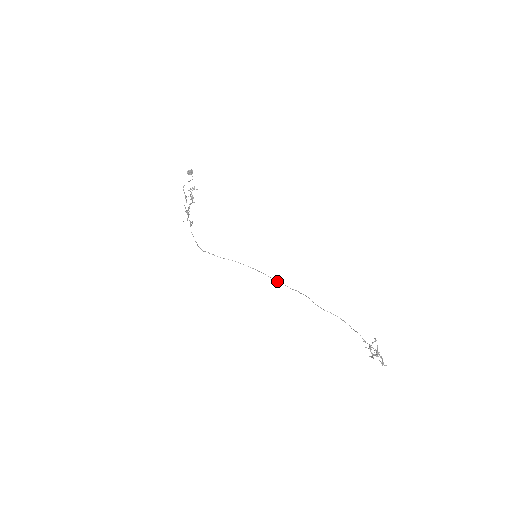
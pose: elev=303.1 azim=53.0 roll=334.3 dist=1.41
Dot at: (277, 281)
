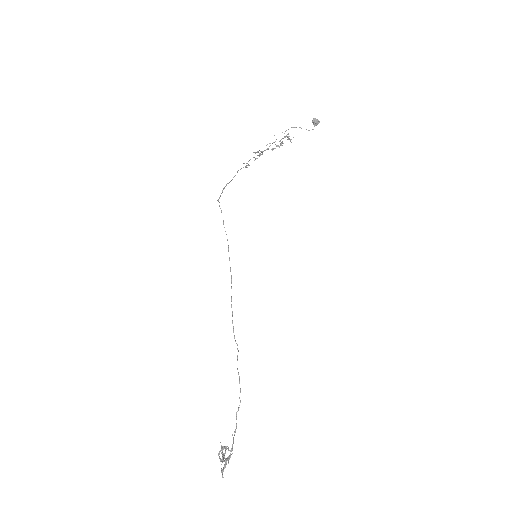
Dot at: occluded
